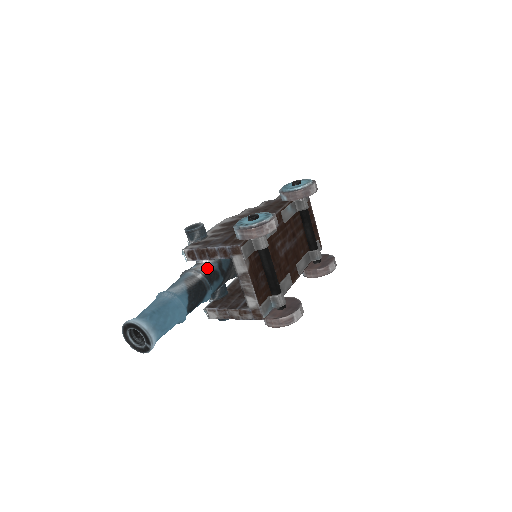
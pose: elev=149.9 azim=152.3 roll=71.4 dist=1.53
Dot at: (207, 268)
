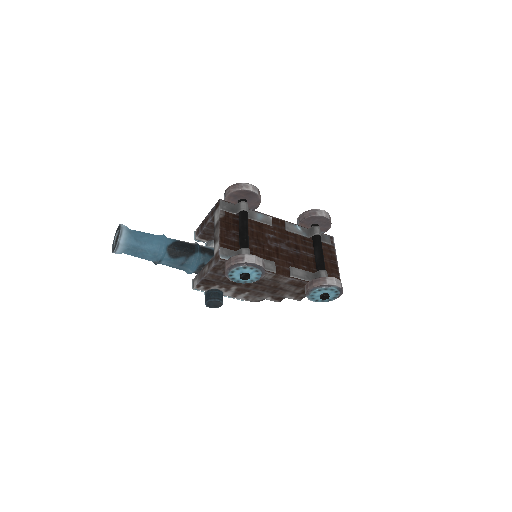
Dot at: (207, 247)
